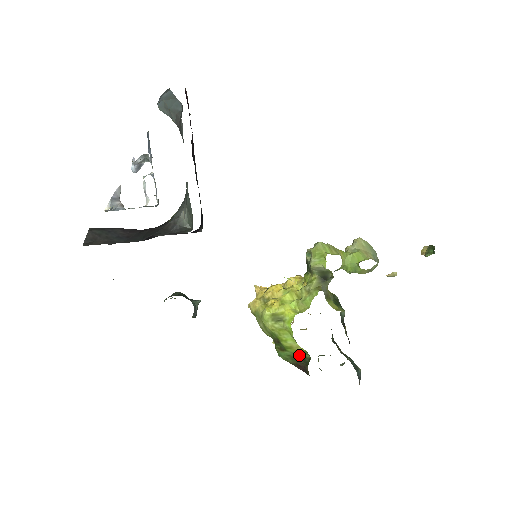
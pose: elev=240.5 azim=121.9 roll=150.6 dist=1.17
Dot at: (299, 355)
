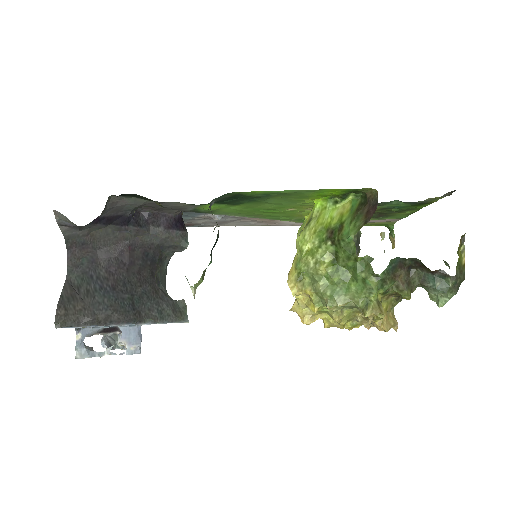
Dot at: (354, 209)
